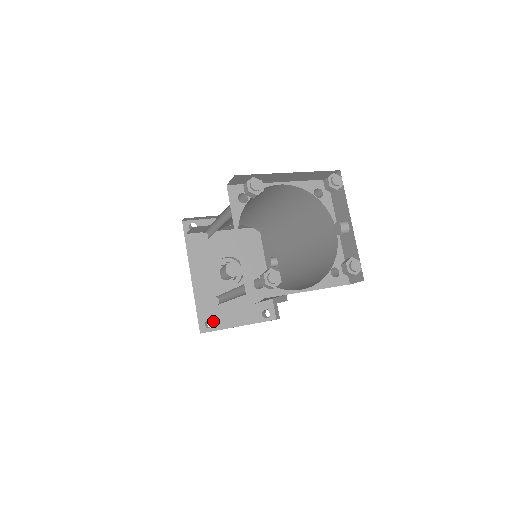
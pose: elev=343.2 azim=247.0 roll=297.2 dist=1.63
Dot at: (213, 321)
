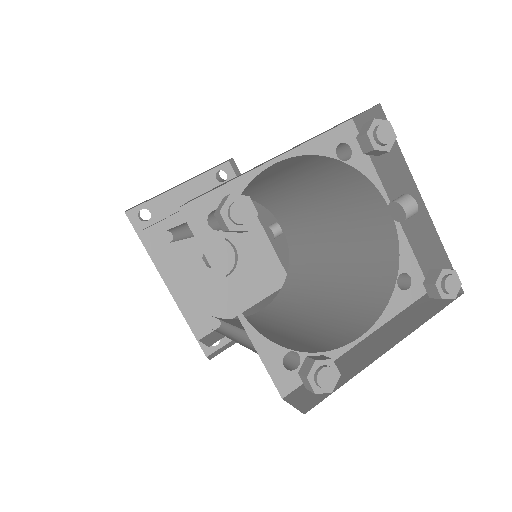
Dot at: occluded
